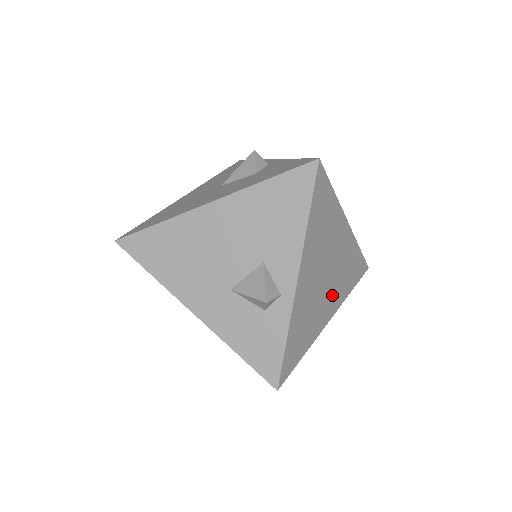
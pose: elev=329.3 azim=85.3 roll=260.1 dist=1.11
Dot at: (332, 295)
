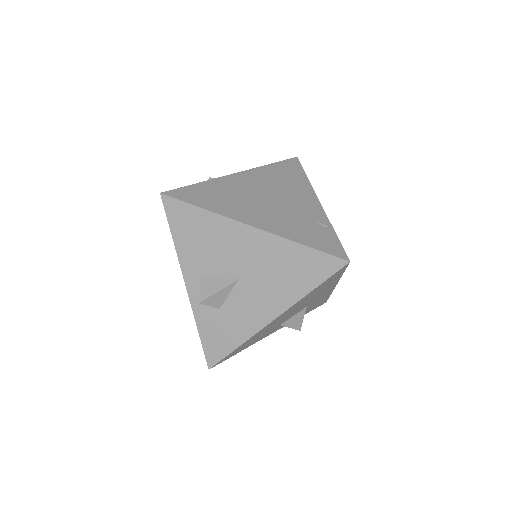
Dot at: (268, 216)
